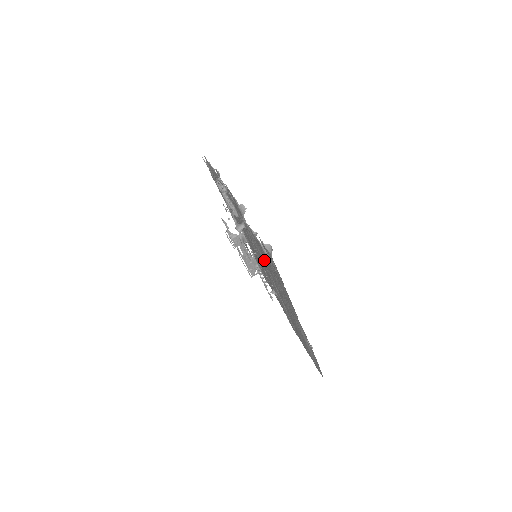
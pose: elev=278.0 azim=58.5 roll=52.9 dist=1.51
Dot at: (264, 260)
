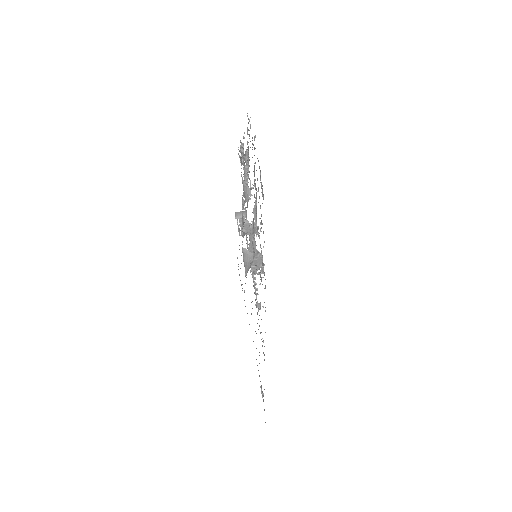
Dot at: occluded
